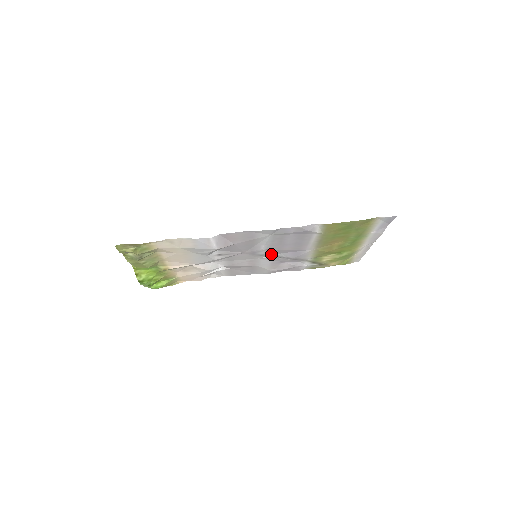
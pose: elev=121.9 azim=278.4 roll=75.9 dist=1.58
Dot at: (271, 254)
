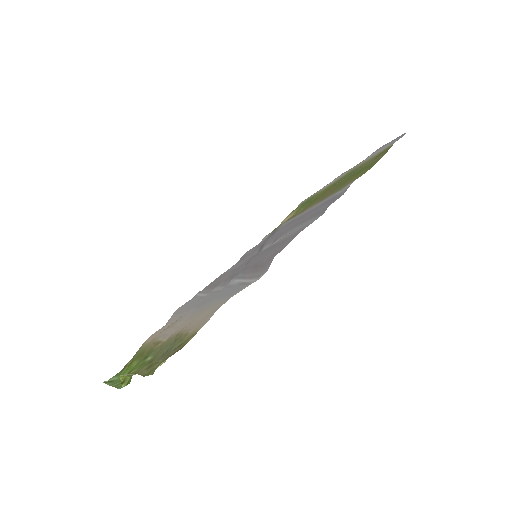
Dot at: (265, 243)
